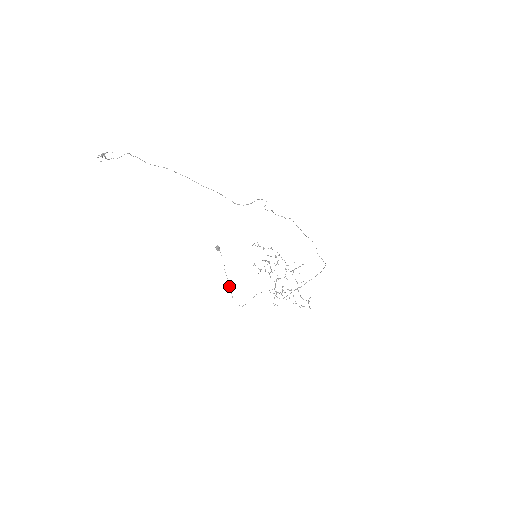
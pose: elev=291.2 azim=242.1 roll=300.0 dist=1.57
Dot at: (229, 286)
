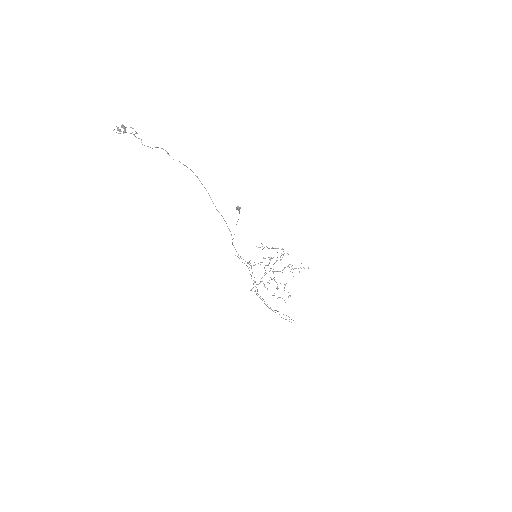
Dot at: occluded
